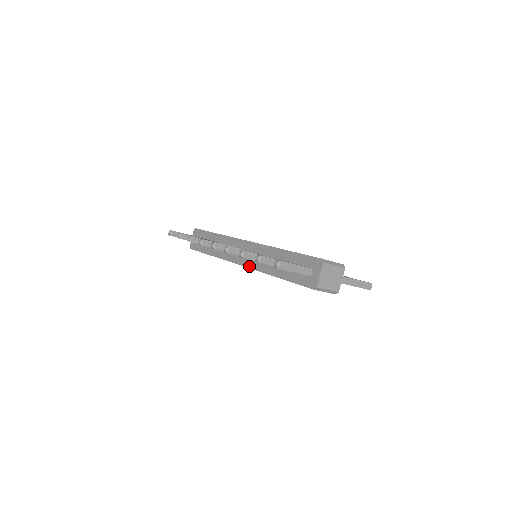
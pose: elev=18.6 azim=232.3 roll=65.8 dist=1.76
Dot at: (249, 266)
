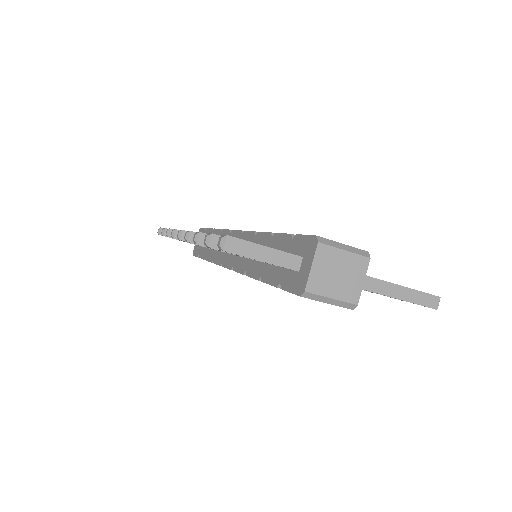
Dot at: (234, 268)
